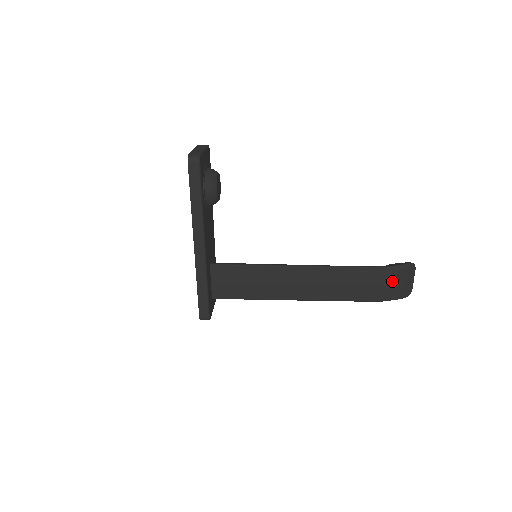
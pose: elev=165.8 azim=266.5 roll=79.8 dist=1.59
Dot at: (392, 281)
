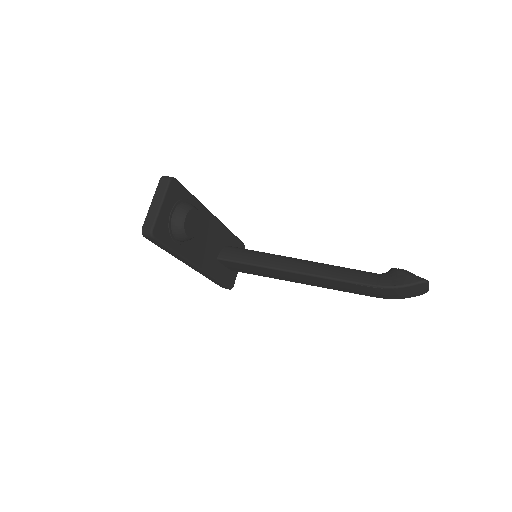
Dot at: (397, 293)
